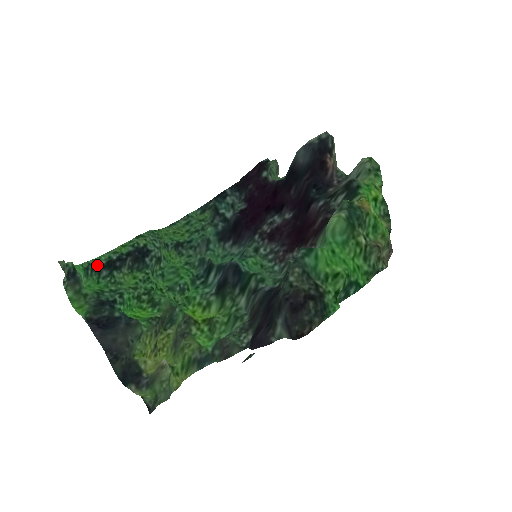
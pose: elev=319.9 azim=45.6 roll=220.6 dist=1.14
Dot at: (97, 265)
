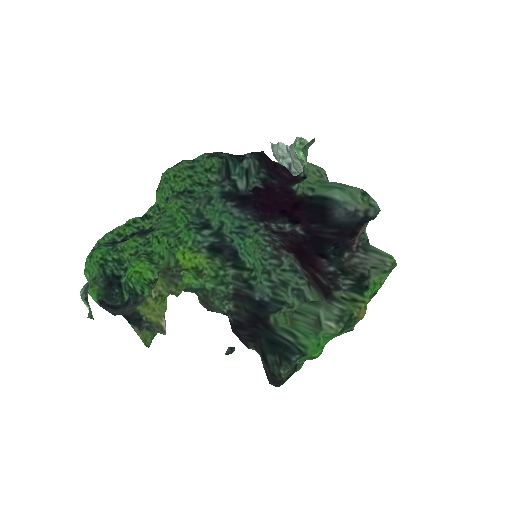
Dot at: (100, 245)
